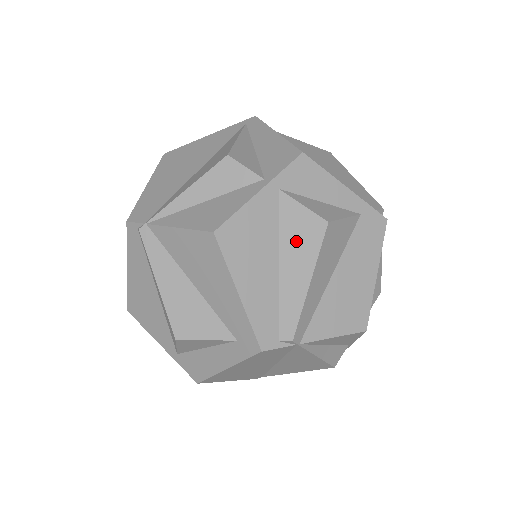
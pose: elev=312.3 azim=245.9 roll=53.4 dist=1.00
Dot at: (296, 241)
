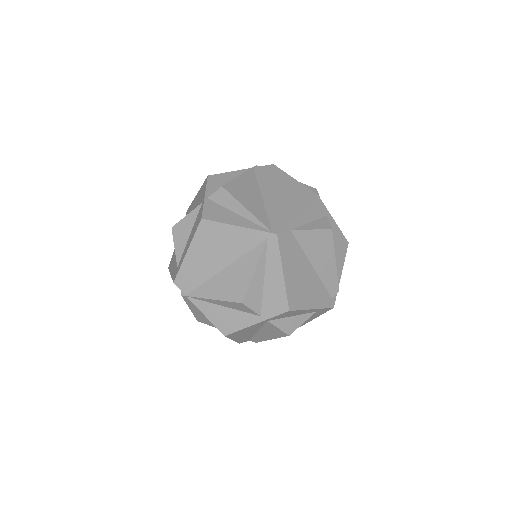
Dot at: (270, 332)
